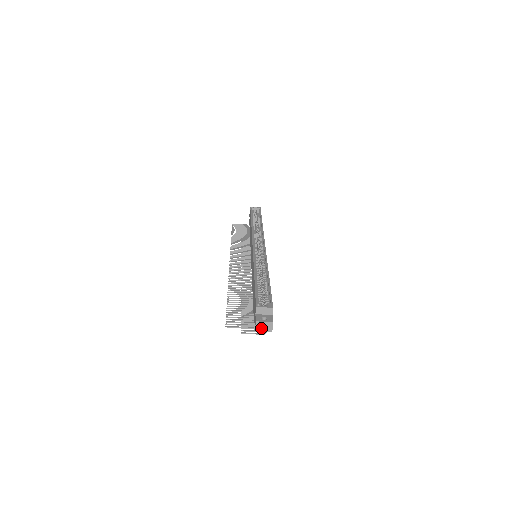
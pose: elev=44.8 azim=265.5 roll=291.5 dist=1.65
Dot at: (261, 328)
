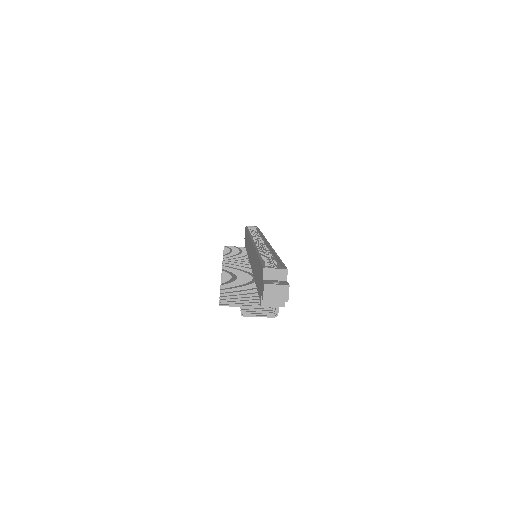
Dot at: (272, 295)
